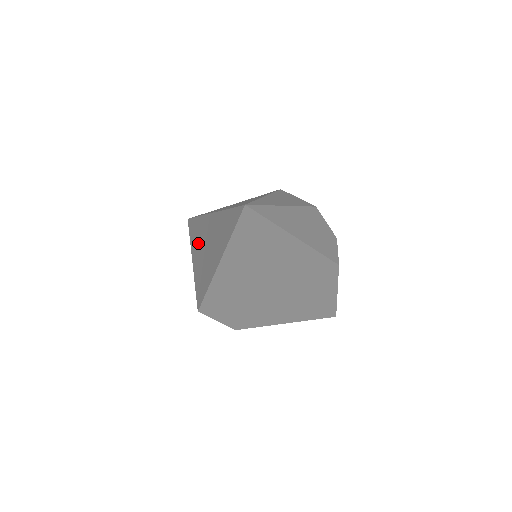
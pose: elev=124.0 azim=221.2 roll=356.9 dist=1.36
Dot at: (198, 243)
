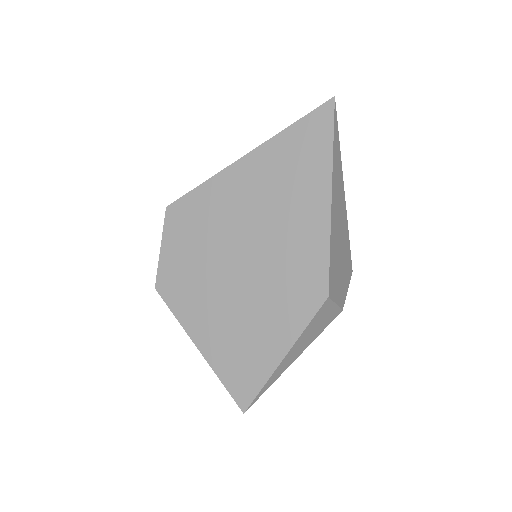
Dot at: occluded
